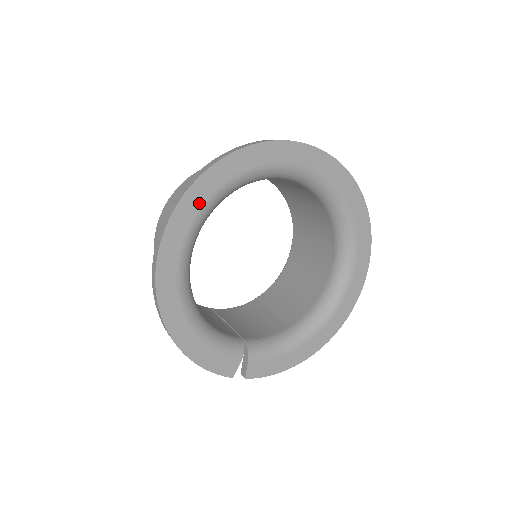
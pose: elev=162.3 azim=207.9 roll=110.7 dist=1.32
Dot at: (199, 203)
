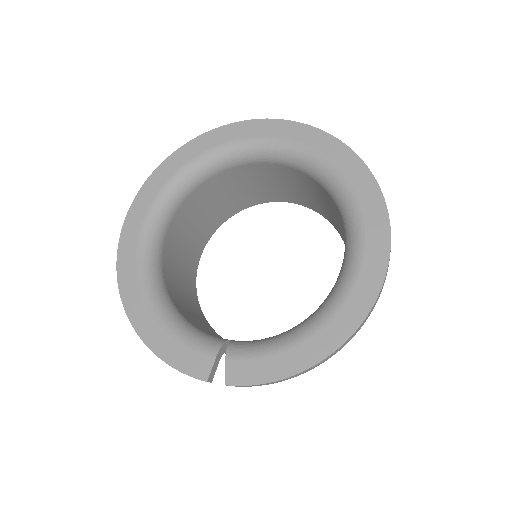
Dot at: (153, 194)
